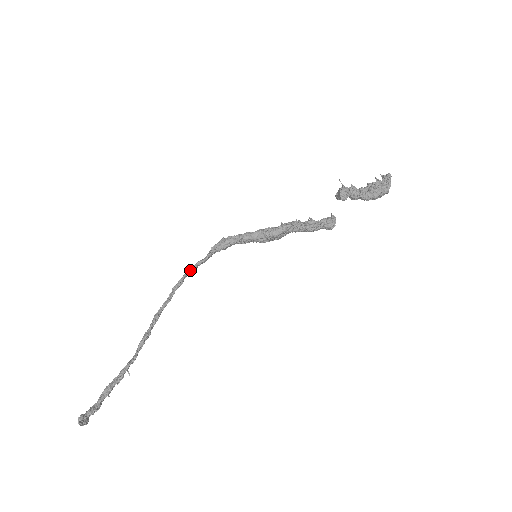
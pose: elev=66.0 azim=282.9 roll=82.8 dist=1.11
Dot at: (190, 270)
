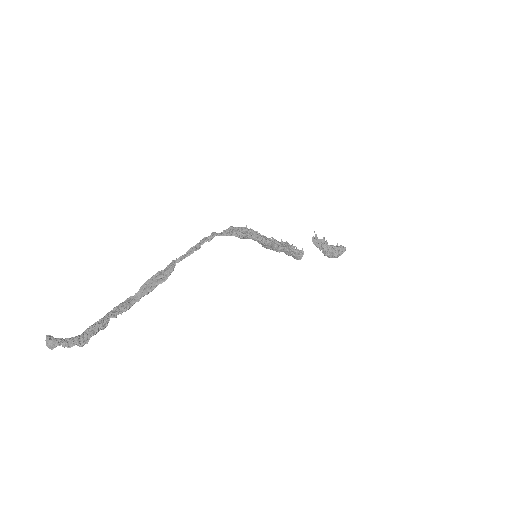
Dot at: (209, 238)
